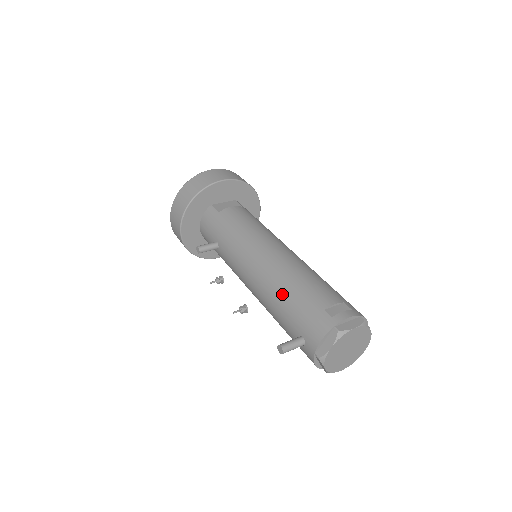
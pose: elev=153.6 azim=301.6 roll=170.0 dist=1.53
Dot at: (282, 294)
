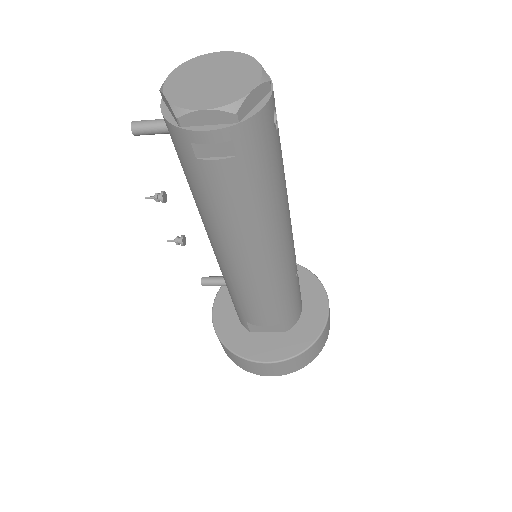
Dot at: occluded
